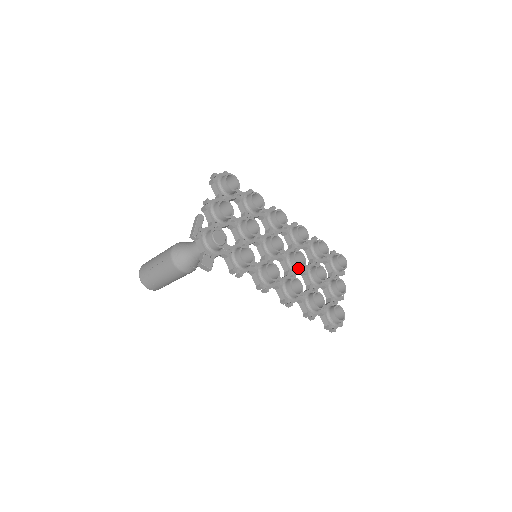
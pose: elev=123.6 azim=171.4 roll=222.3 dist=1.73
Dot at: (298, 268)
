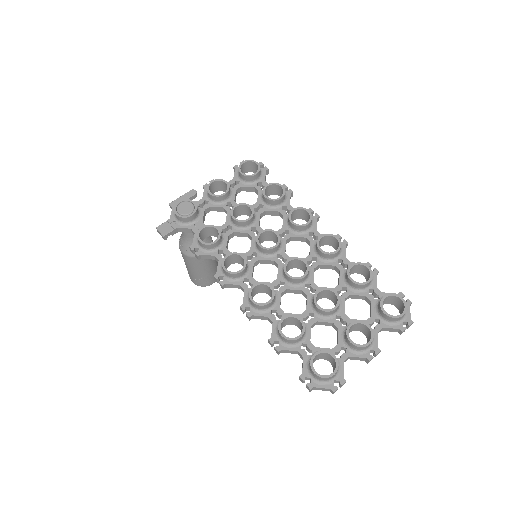
Dot at: (290, 279)
